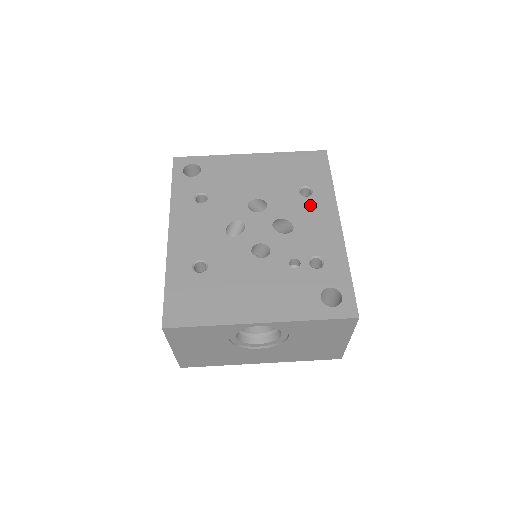
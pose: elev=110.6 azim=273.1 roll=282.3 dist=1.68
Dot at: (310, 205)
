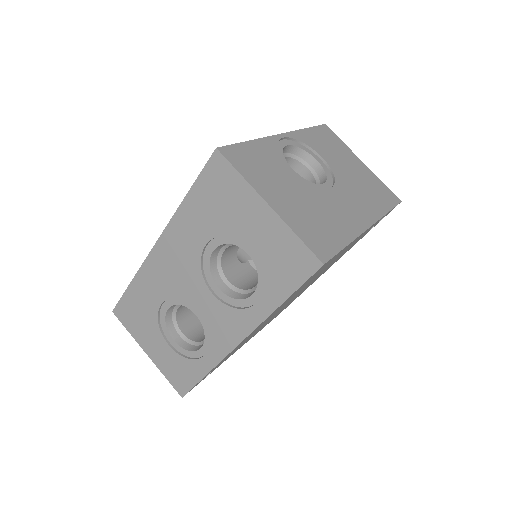
Dot at: occluded
